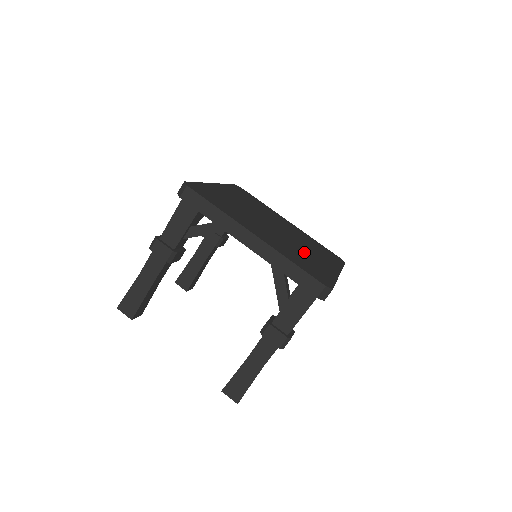
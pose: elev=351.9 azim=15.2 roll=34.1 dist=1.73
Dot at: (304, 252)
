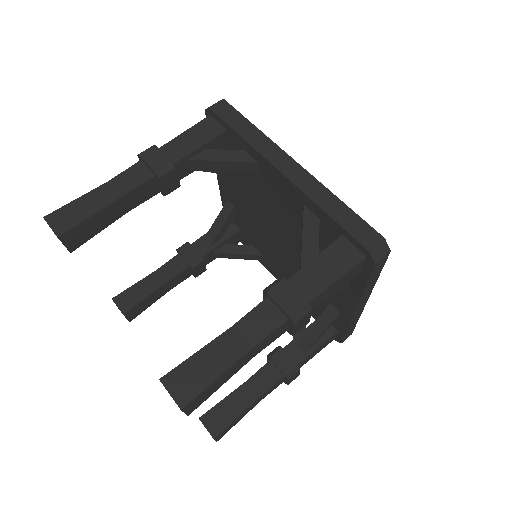
Dot at: occluded
